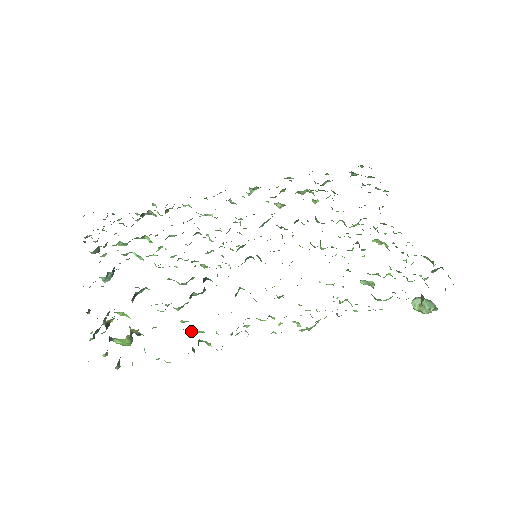
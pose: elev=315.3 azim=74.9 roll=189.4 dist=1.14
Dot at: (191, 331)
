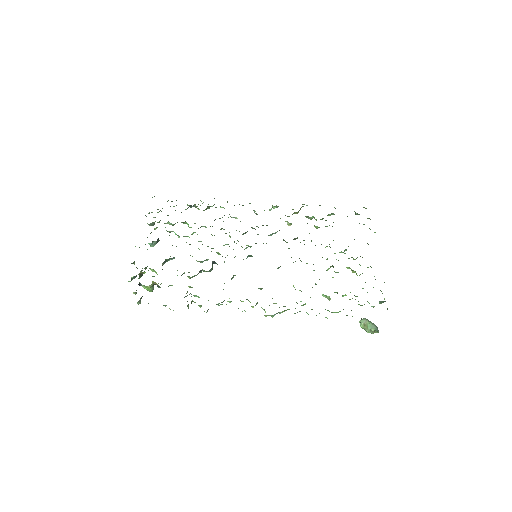
Dot at: (191, 294)
